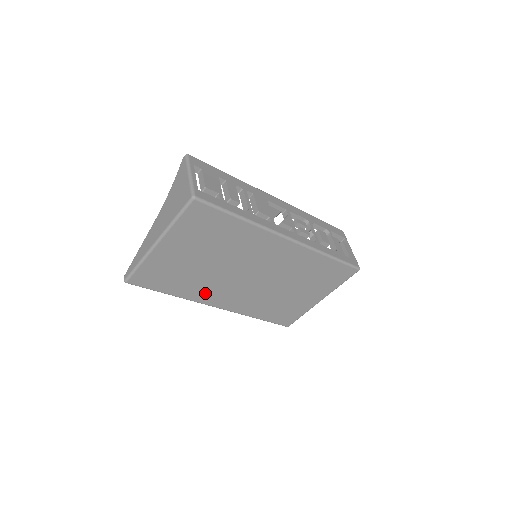
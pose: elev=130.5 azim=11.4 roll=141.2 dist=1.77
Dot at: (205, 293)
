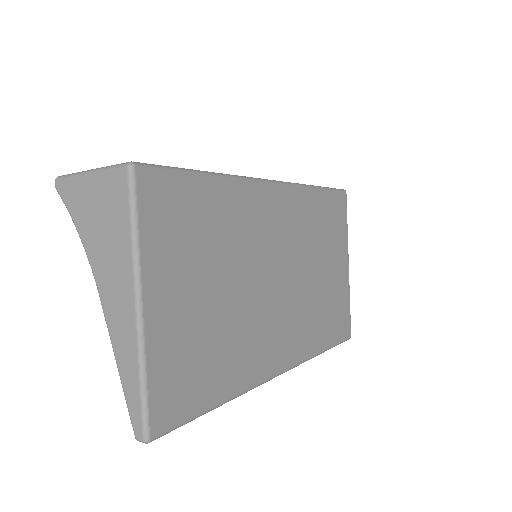
Dot at: (255, 358)
